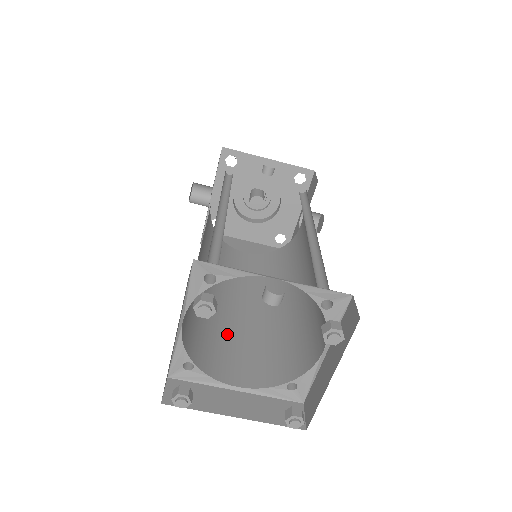
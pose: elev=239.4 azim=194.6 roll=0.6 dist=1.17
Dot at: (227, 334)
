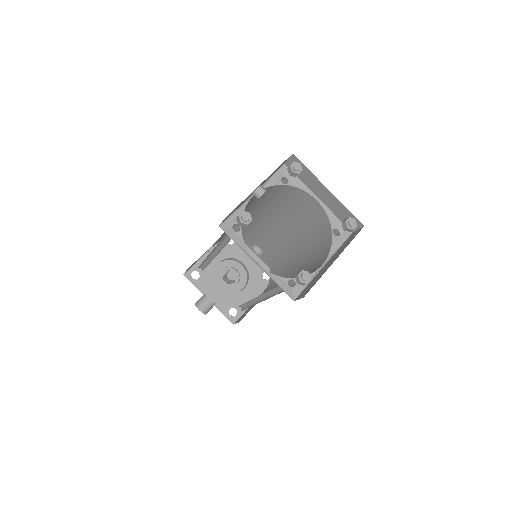
Dot at: occluded
